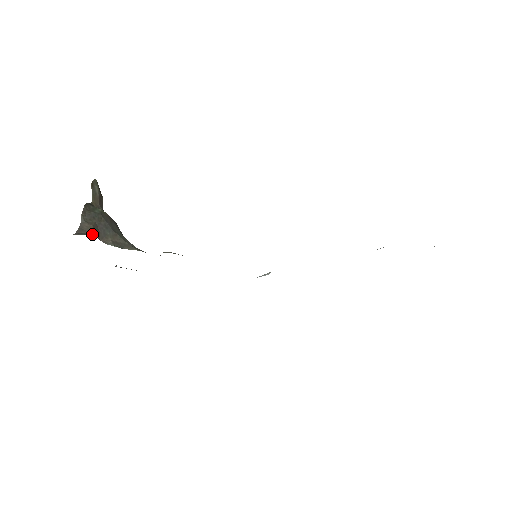
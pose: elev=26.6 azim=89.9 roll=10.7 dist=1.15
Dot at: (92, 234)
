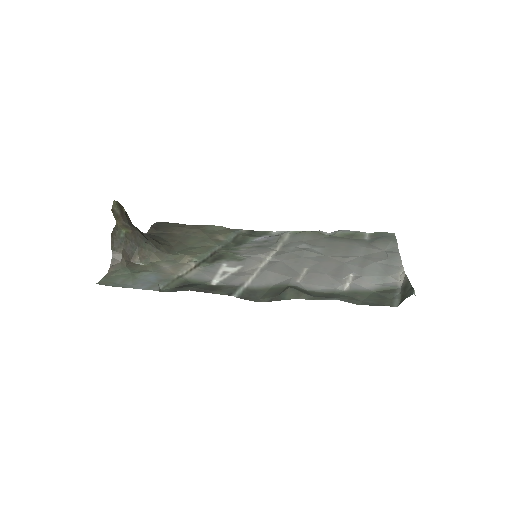
Dot at: (123, 263)
